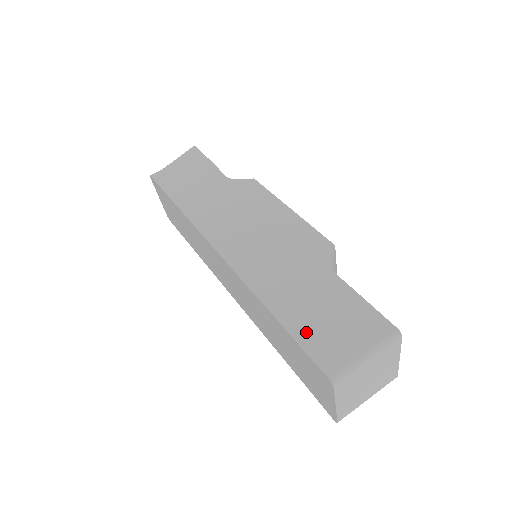
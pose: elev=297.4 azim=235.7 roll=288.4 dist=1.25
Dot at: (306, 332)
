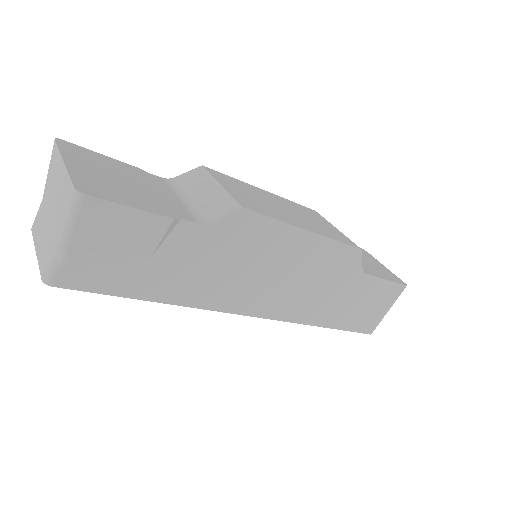
Dot at: (353, 323)
